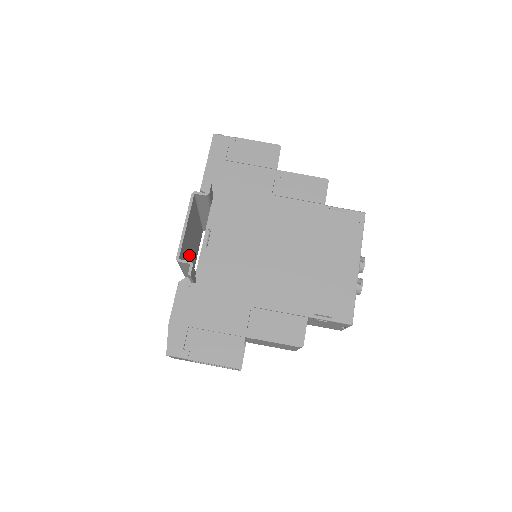
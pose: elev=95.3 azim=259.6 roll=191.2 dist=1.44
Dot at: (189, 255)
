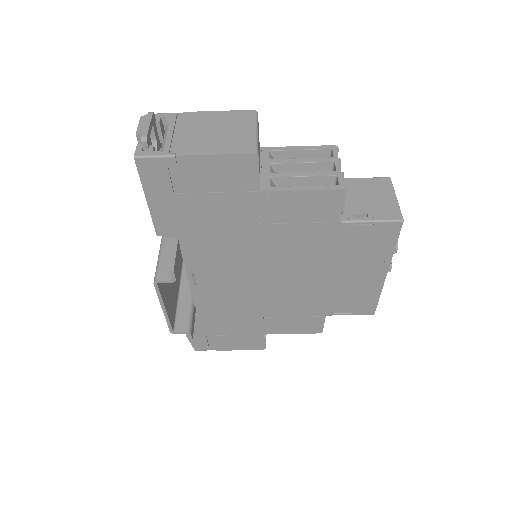
Dot at: occluded
